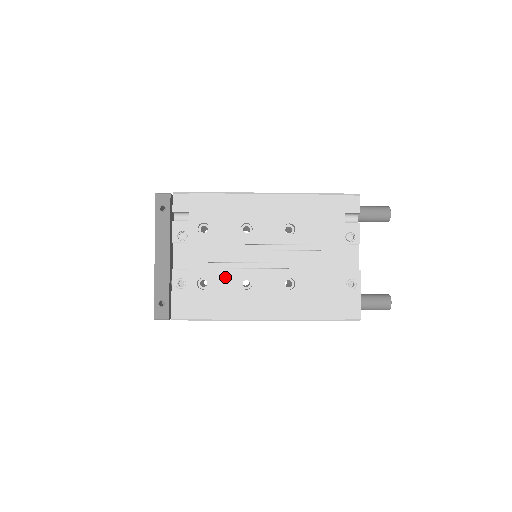
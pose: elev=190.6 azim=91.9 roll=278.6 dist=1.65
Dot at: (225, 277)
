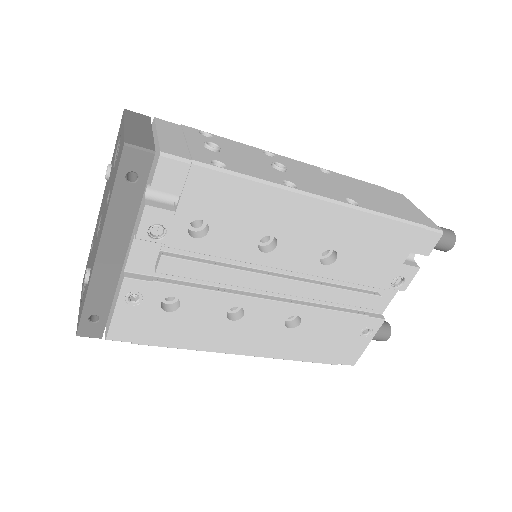
Dot at: (208, 301)
